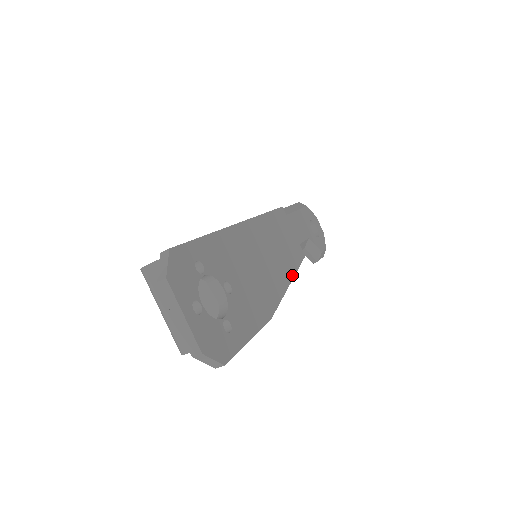
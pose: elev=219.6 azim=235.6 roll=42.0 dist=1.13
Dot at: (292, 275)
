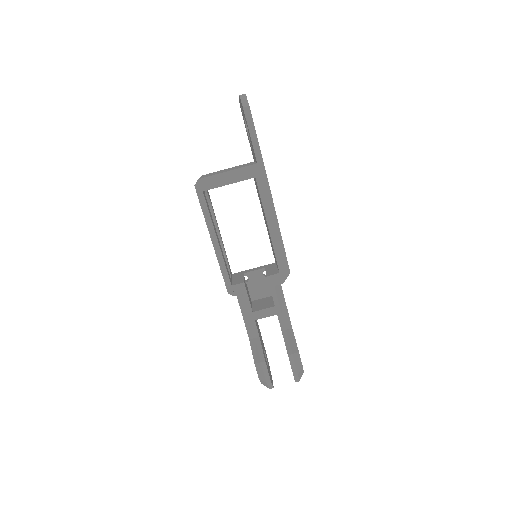
Dot at: occluded
